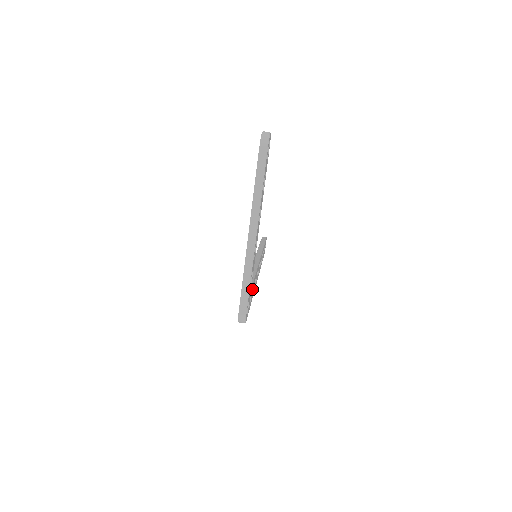
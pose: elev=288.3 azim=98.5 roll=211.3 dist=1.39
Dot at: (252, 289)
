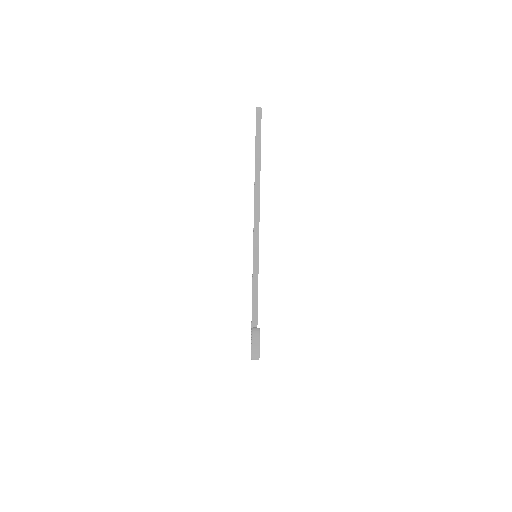
Dot at: occluded
